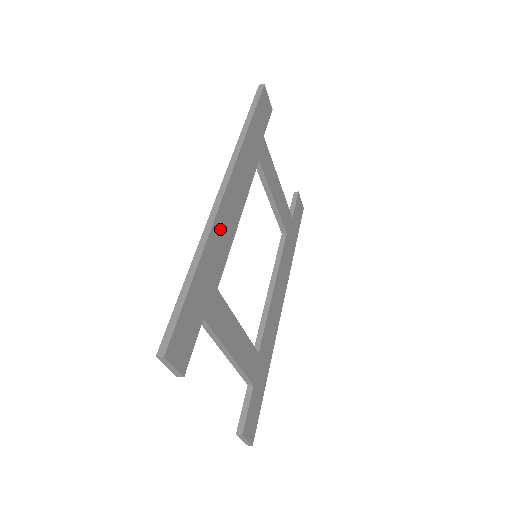
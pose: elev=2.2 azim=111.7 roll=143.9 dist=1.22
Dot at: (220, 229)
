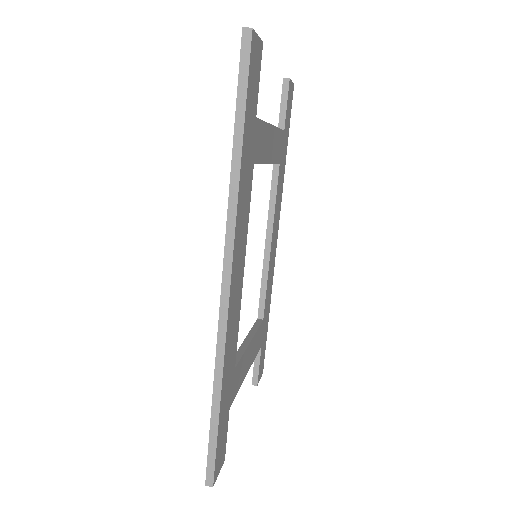
Dot at: (231, 329)
